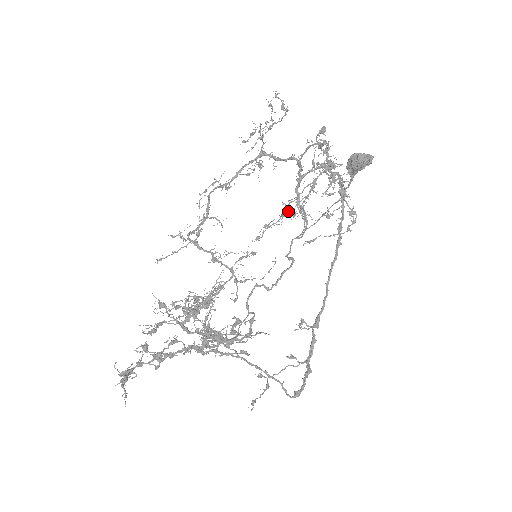
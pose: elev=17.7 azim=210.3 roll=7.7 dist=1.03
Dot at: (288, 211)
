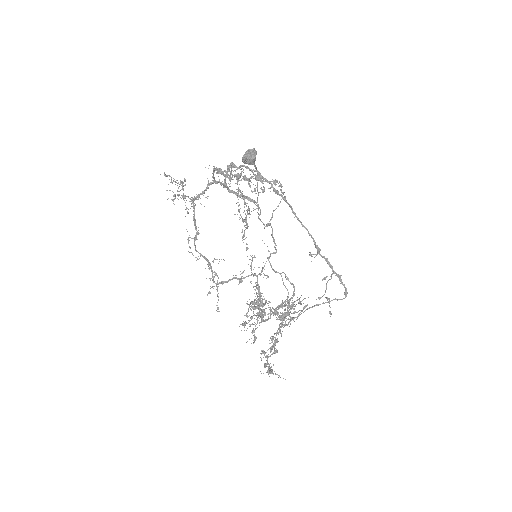
Dot at: (246, 222)
